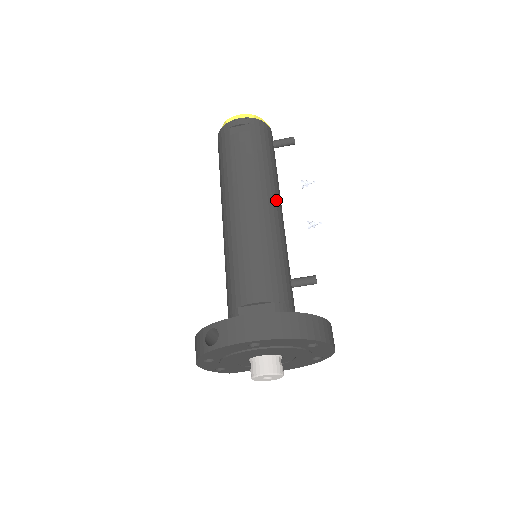
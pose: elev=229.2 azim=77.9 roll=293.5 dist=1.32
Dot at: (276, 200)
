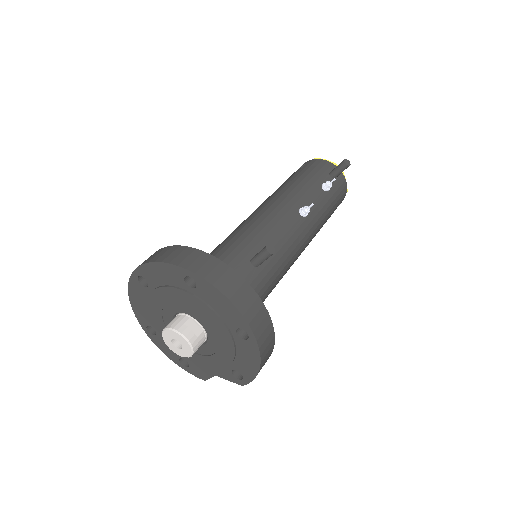
Dot at: (288, 203)
